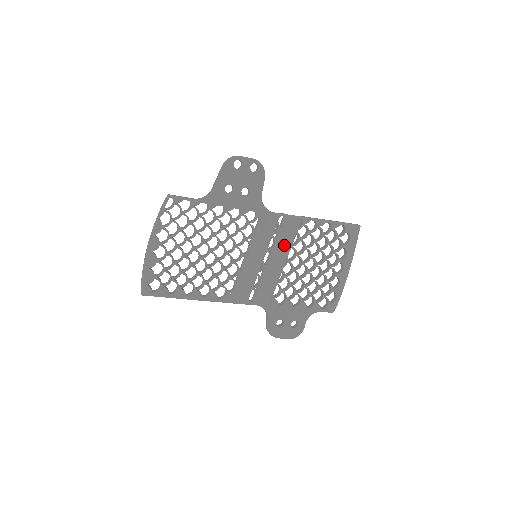
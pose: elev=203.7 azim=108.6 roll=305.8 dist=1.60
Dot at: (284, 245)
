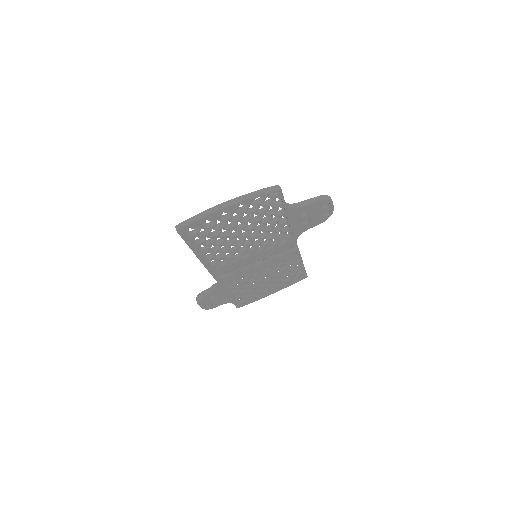
Dot at: (274, 262)
